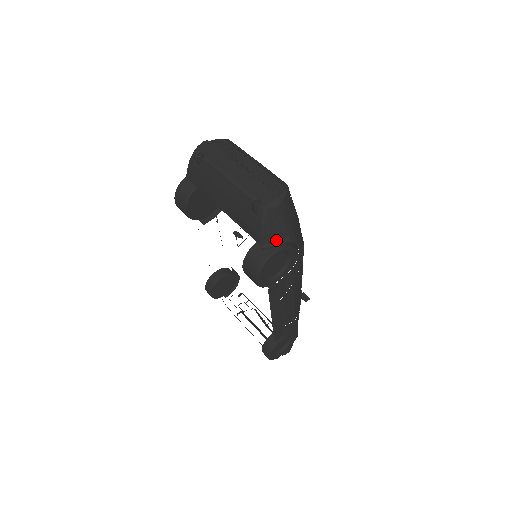
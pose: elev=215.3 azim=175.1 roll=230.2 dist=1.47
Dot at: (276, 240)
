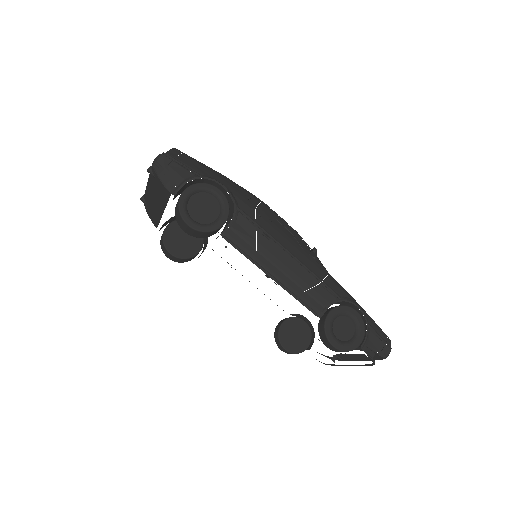
Dot at: (180, 182)
